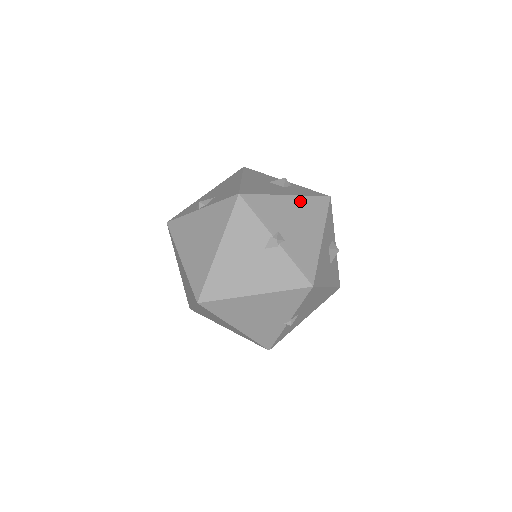
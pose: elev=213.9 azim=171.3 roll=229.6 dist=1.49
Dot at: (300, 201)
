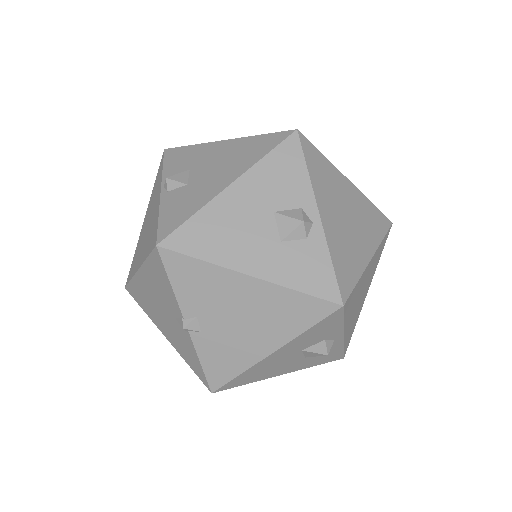
Dot at: (269, 292)
